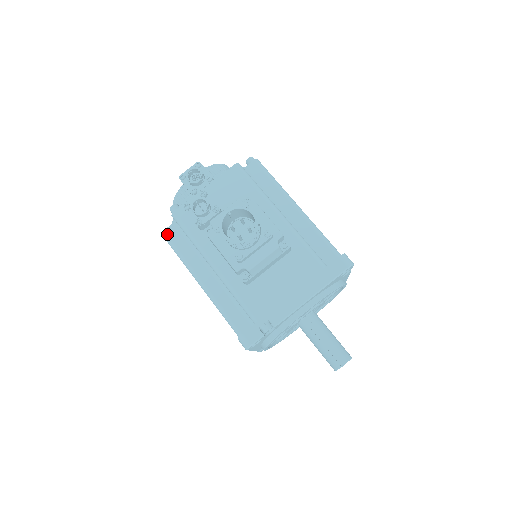
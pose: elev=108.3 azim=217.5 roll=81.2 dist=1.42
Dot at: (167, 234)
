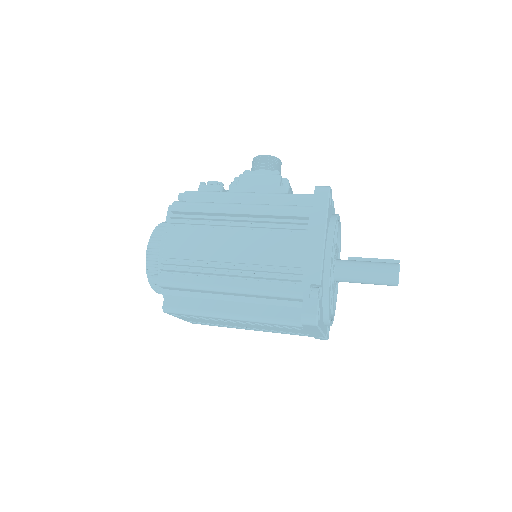
Dot at: (180, 201)
